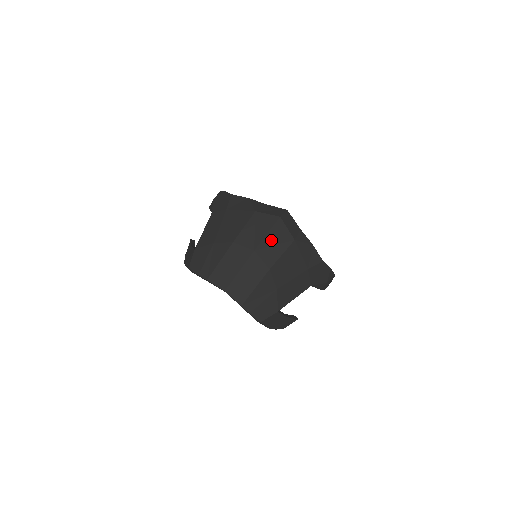
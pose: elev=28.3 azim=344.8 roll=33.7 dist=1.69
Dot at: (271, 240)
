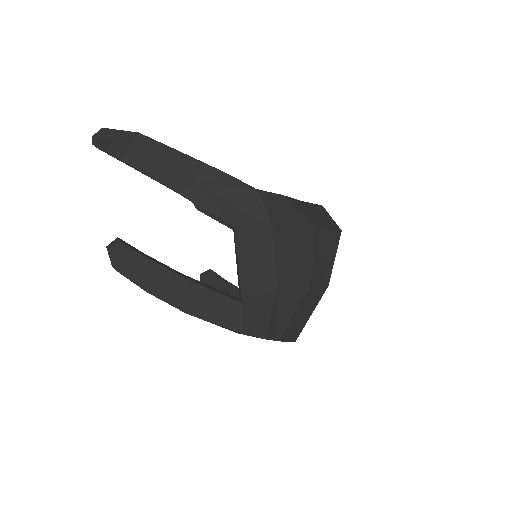
Dot at: occluded
